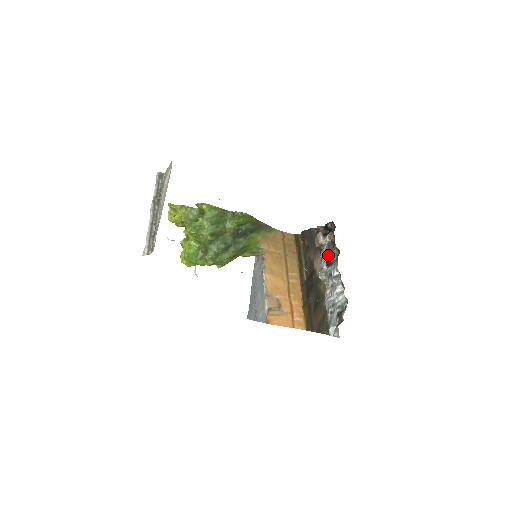
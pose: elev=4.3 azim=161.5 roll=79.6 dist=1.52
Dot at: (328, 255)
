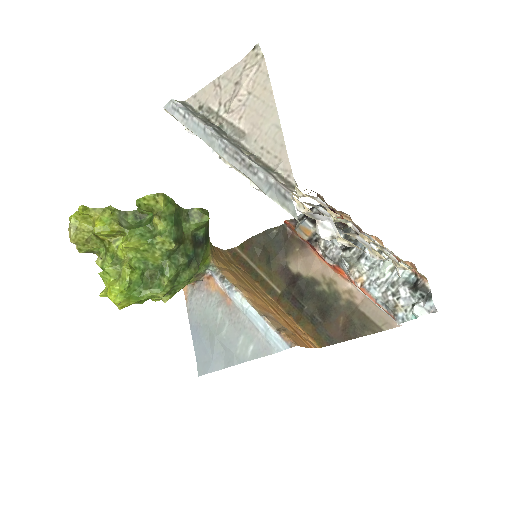
Dot at: (344, 236)
